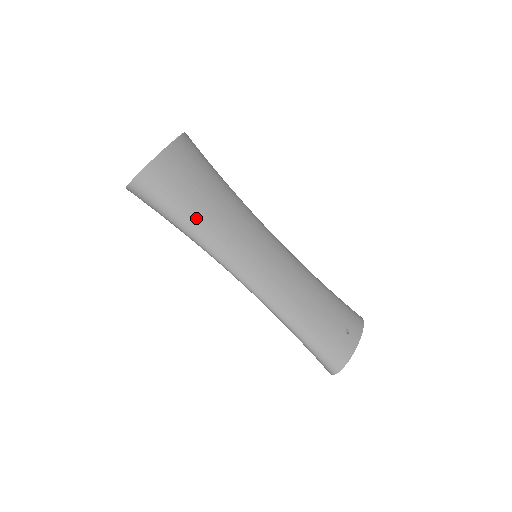
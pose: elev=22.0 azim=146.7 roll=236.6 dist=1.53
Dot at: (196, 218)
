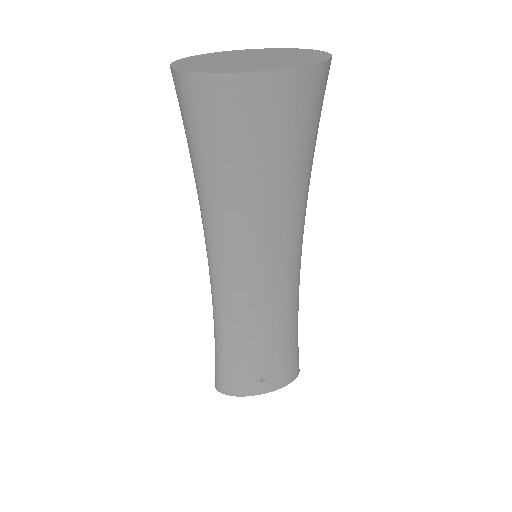
Dot at: (217, 180)
